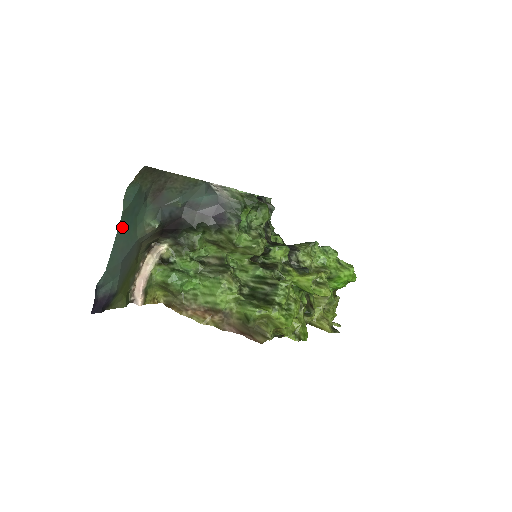
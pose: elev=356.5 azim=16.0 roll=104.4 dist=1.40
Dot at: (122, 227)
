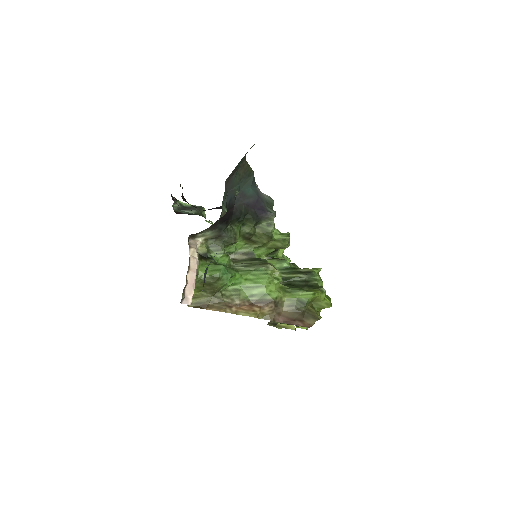
Dot at: occluded
